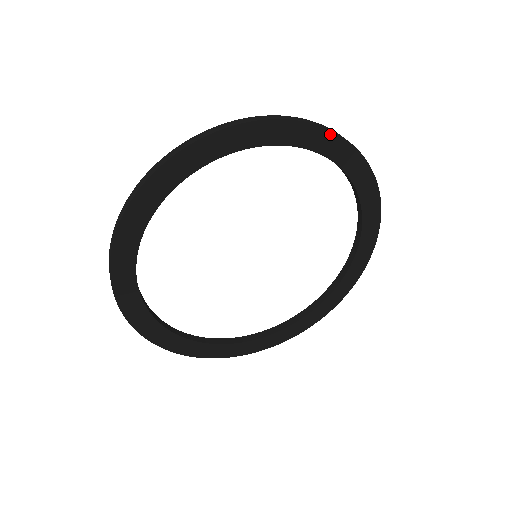
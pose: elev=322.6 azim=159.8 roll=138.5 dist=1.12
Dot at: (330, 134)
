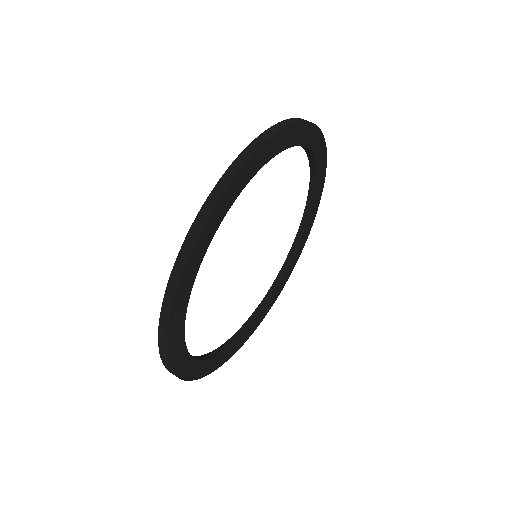
Dot at: (278, 135)
